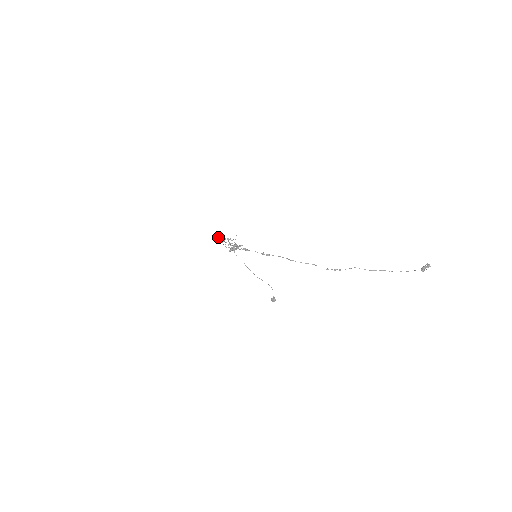
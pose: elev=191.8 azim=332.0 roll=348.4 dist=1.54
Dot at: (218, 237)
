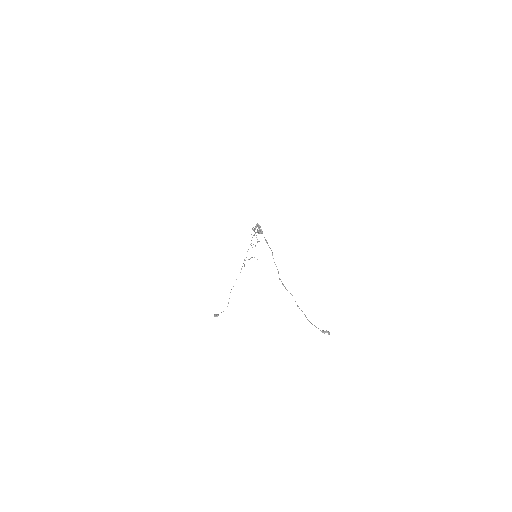
Dot at: occluded
